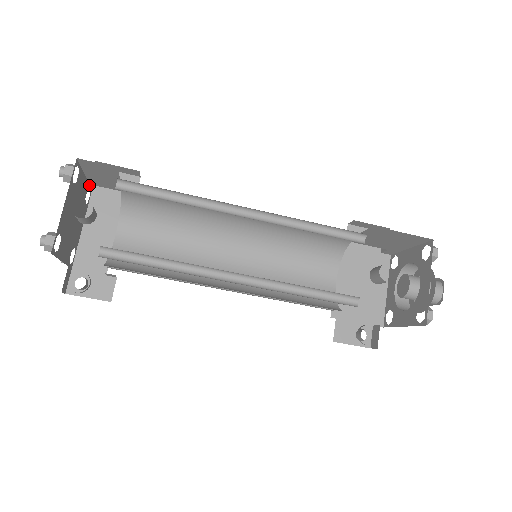
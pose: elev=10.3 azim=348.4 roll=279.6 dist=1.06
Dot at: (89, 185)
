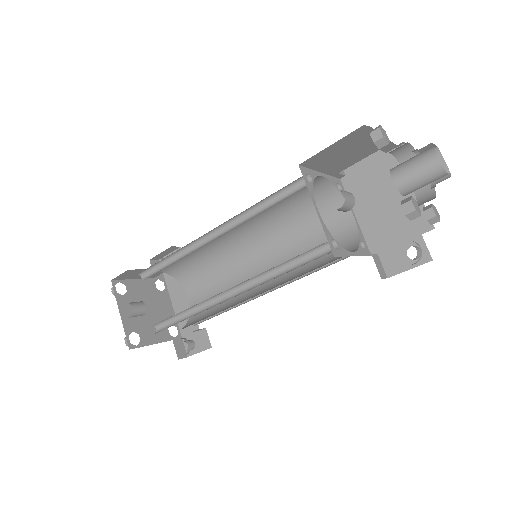
Dot at: (155, 278)
